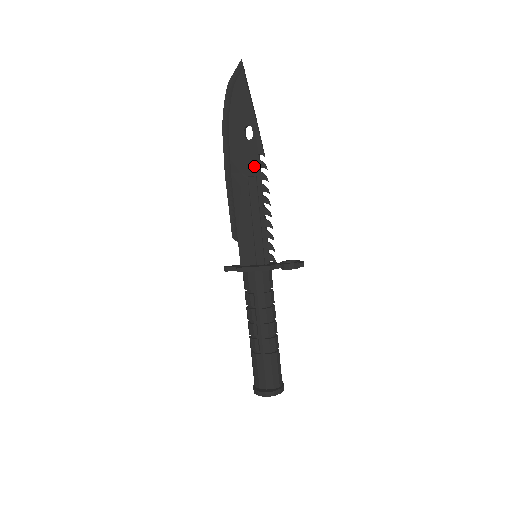
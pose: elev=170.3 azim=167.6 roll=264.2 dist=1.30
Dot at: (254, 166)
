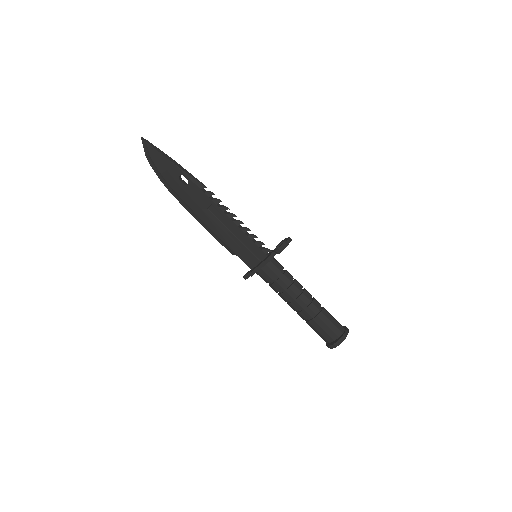
Dot at: (205, 199)
